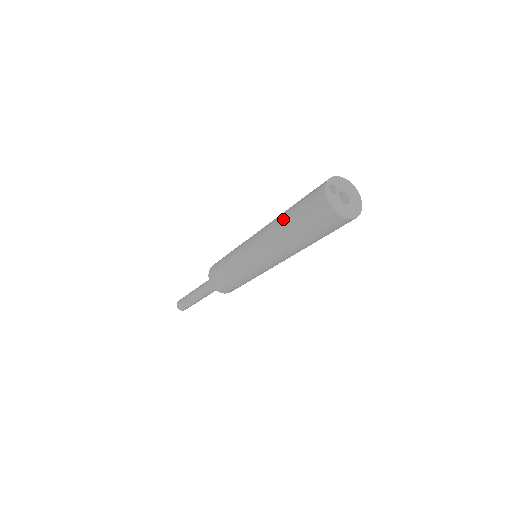
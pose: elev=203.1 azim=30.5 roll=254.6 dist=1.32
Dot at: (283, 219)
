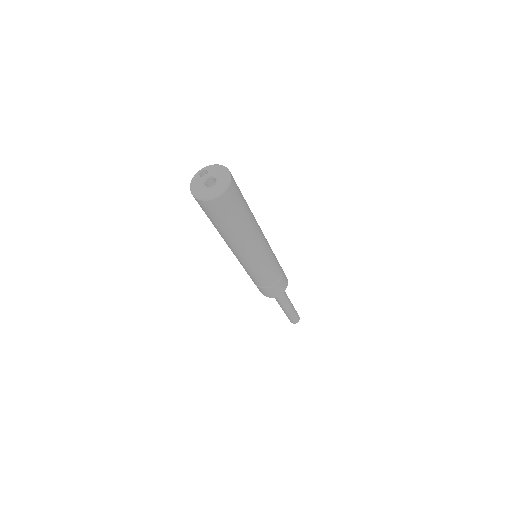
Dot at: occluded
